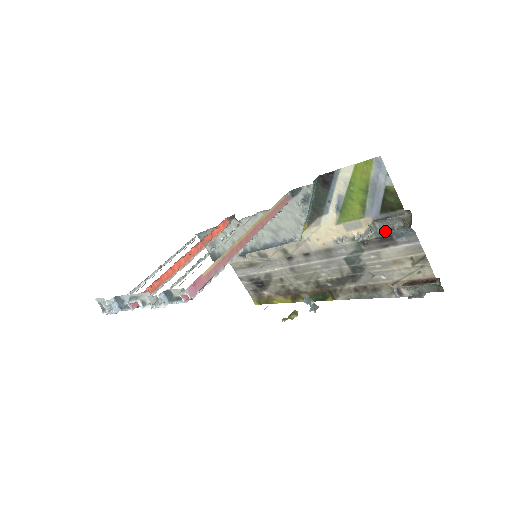
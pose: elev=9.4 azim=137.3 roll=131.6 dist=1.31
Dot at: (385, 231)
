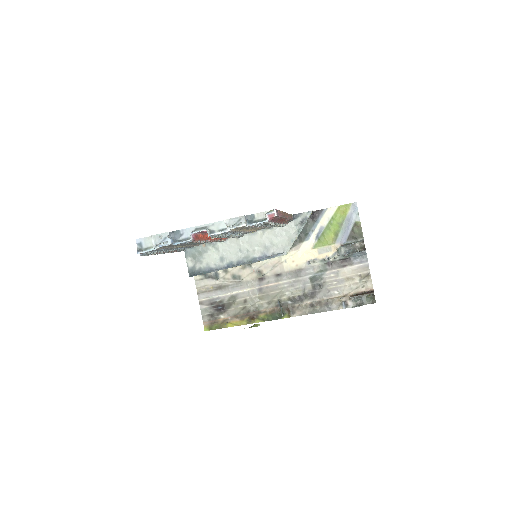
Dot at: (347, 254)
